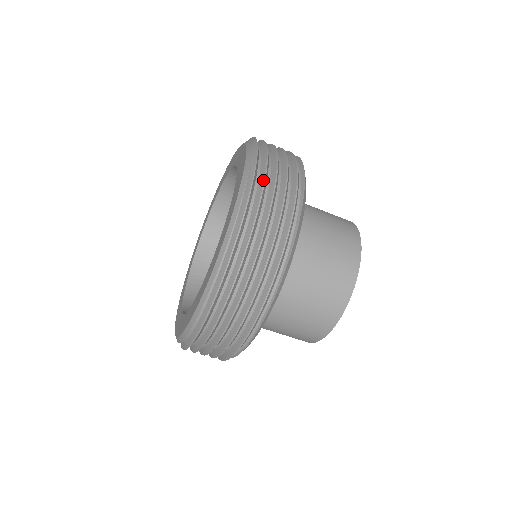
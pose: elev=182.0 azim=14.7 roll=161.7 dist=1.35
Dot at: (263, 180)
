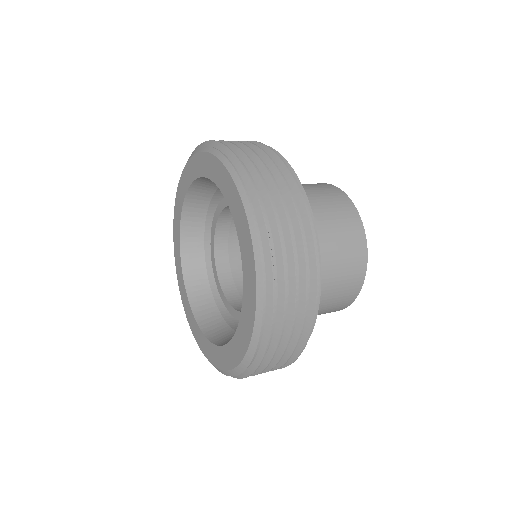
Dot at: occluded
